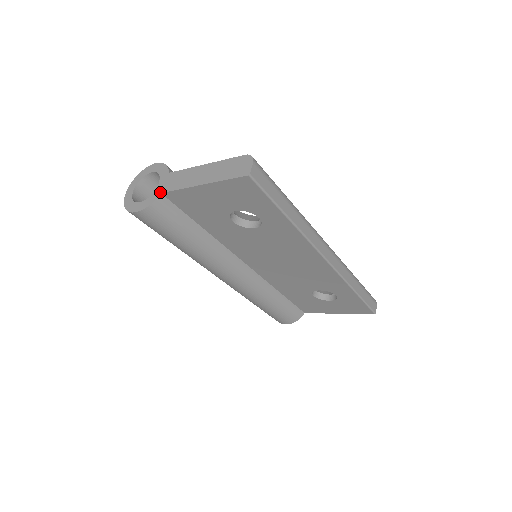
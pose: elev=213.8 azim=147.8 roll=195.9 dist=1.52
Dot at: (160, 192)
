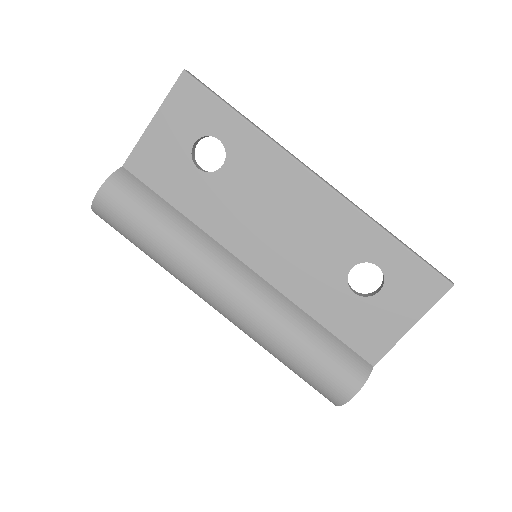
Dot at: (122, 167)
